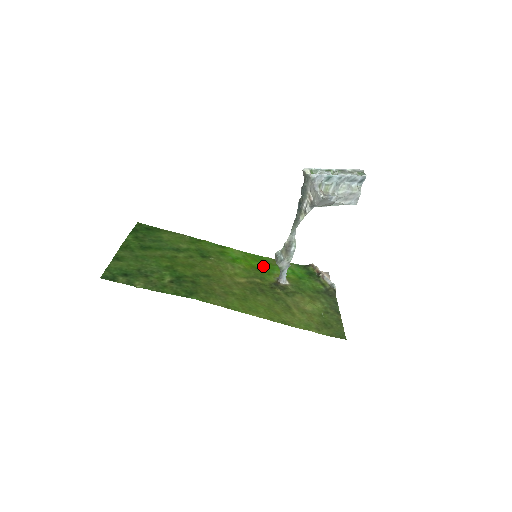
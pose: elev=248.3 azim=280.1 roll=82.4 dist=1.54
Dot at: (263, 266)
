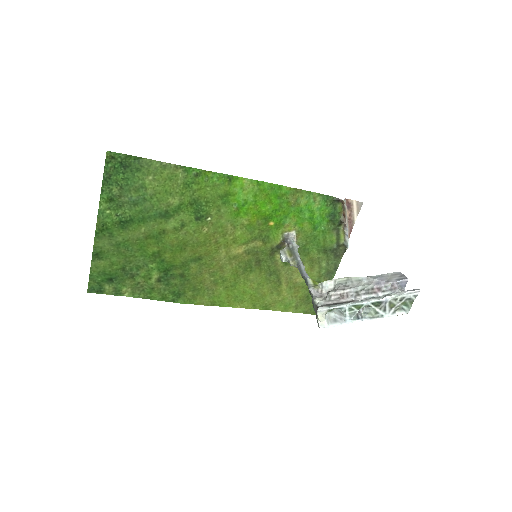
Dot at: (275, 212)
